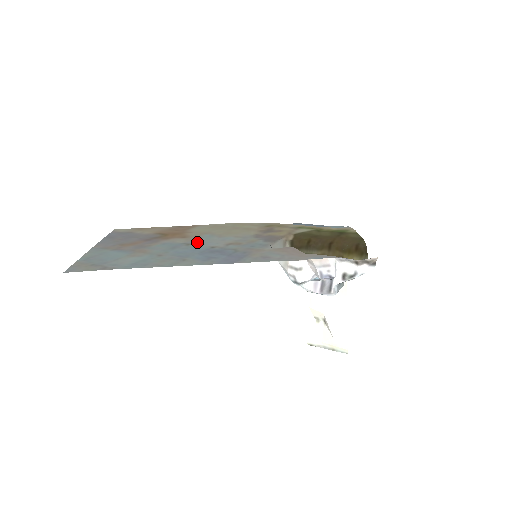
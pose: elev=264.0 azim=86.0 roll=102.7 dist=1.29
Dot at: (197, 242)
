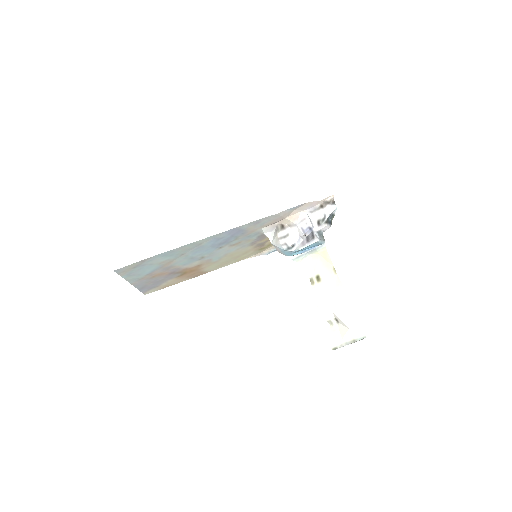
Dot at: (209, 257)
